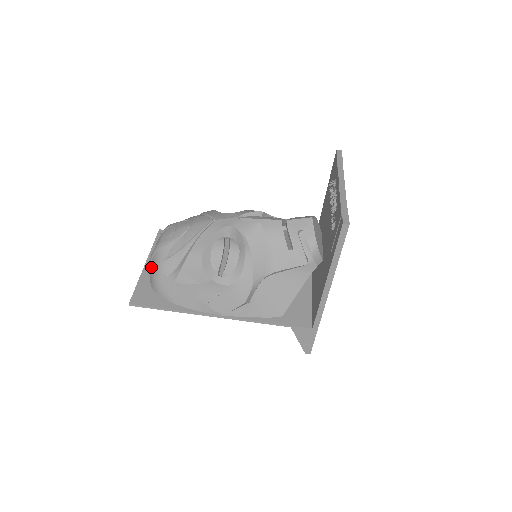
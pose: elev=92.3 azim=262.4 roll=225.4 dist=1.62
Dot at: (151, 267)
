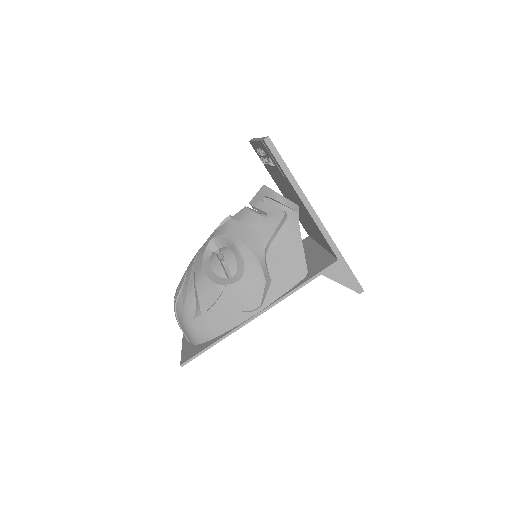
Dot at: (182, 328)
